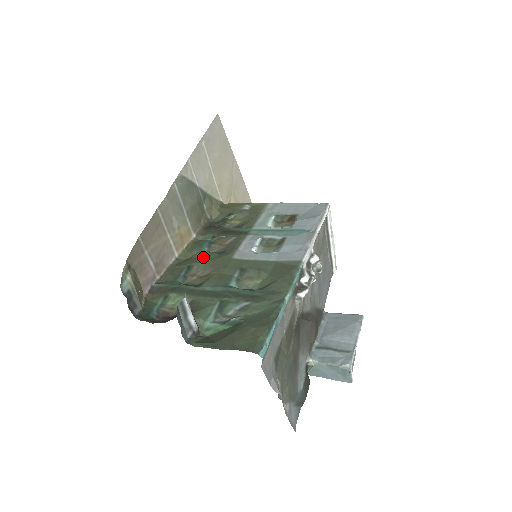
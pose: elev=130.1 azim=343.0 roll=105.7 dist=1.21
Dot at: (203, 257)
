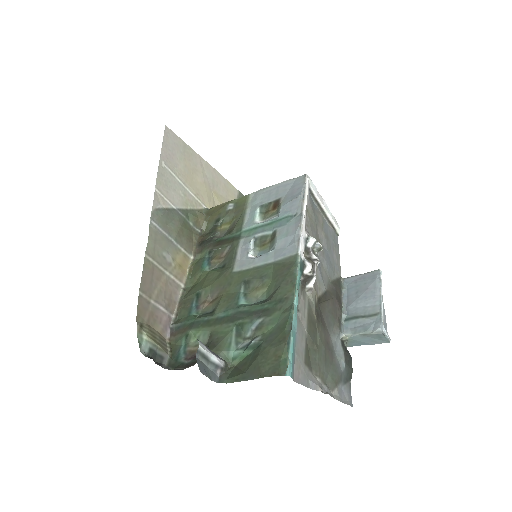
Dot at: (207, 280)
